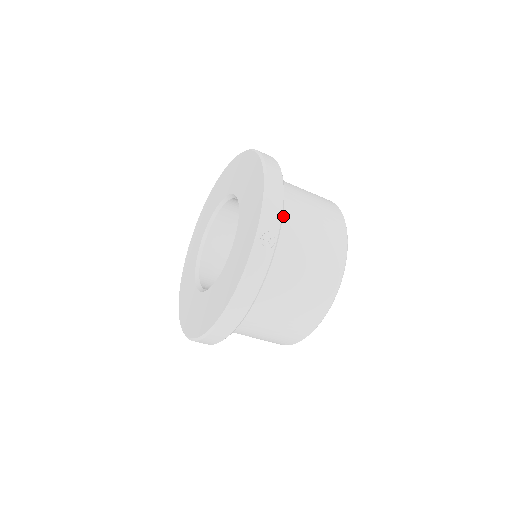
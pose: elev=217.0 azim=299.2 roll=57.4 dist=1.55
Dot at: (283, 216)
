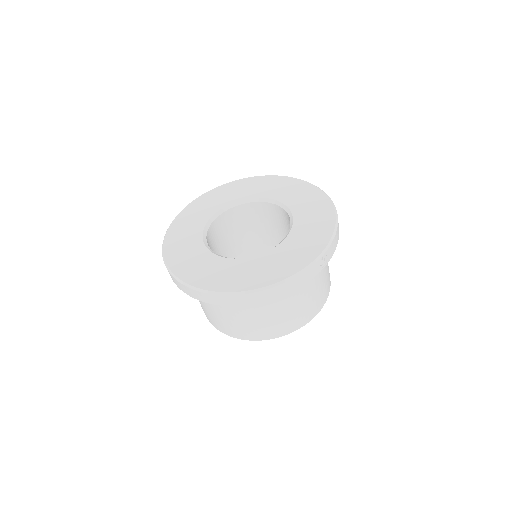
Dot at: occluded
